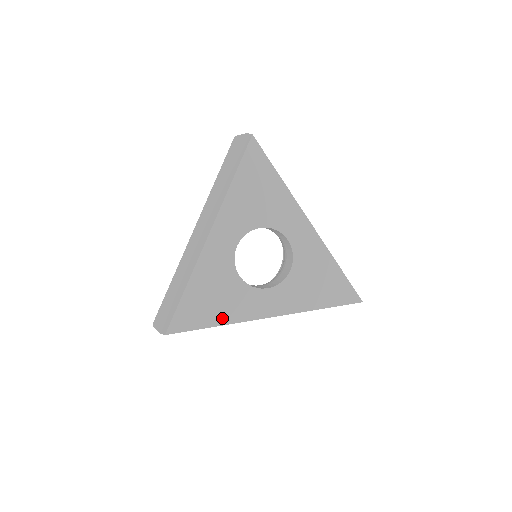
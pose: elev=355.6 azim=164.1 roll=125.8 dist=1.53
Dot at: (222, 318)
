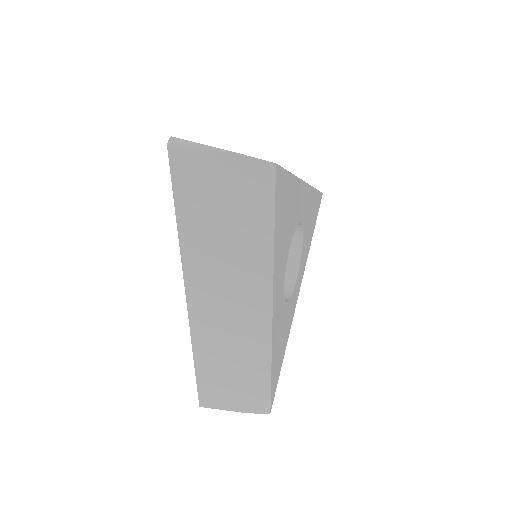
Dot at: (286, 343)
